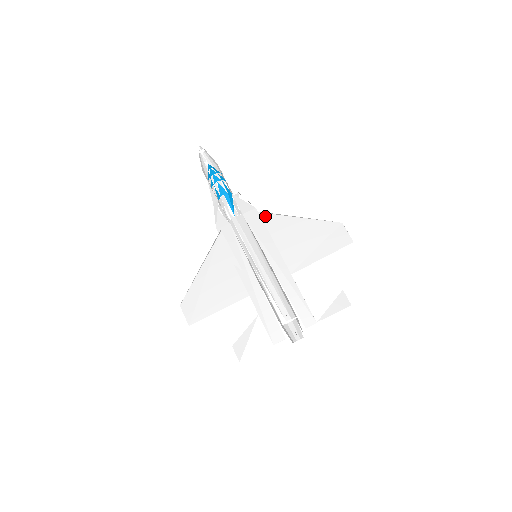
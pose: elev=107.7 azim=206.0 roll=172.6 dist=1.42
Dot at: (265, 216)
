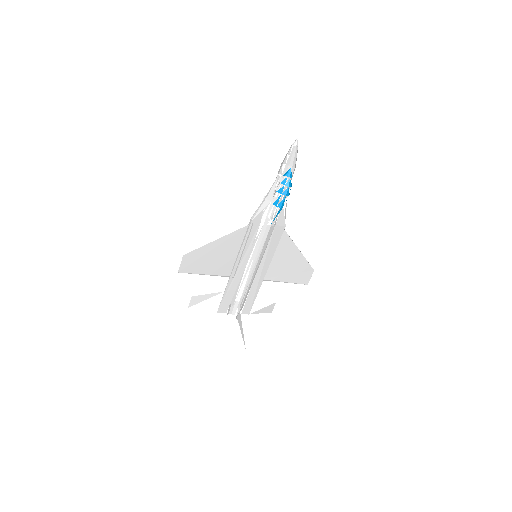
Dot at: (285, 234)
